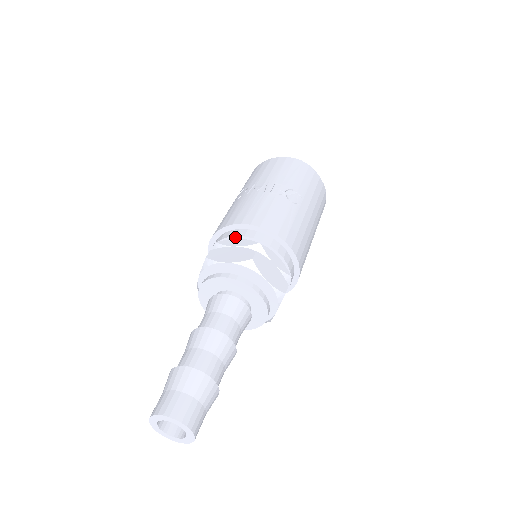
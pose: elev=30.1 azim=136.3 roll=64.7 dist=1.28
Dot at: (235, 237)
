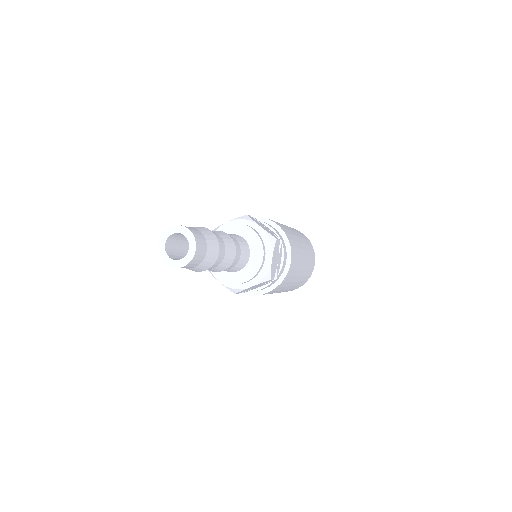
Dot at: occluded
